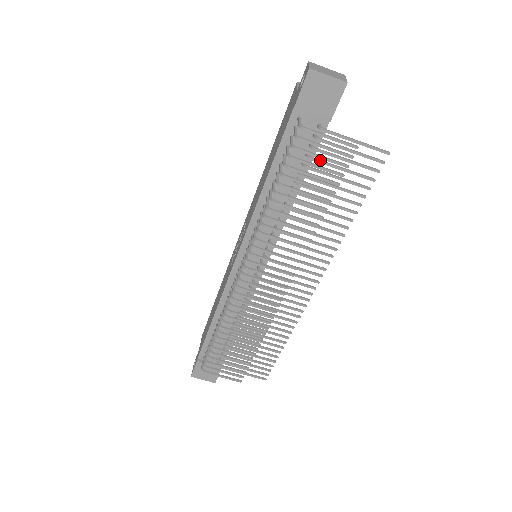
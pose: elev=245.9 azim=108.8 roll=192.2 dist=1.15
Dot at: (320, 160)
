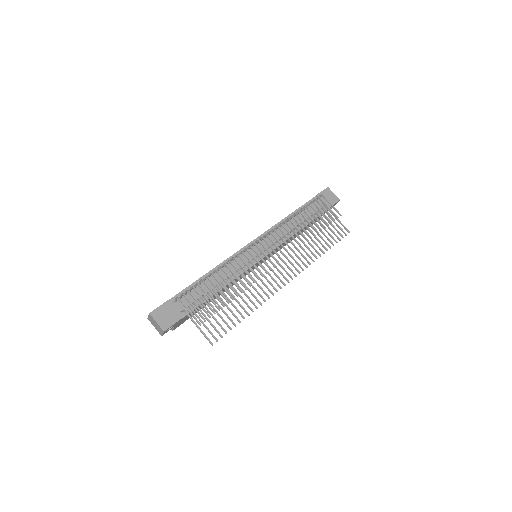
Dot at: occluded
